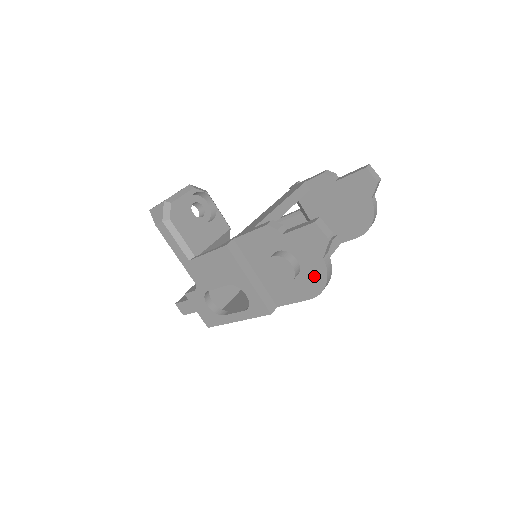
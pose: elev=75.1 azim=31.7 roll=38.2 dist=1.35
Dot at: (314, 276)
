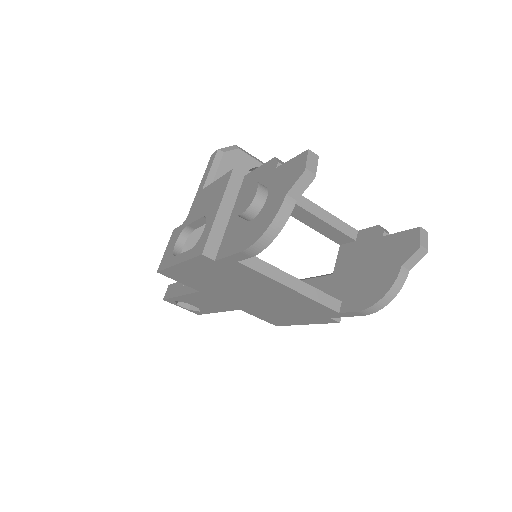
Dot at: (265, 219)
